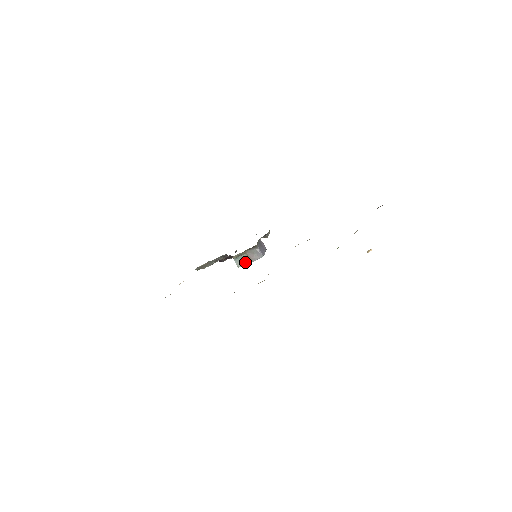
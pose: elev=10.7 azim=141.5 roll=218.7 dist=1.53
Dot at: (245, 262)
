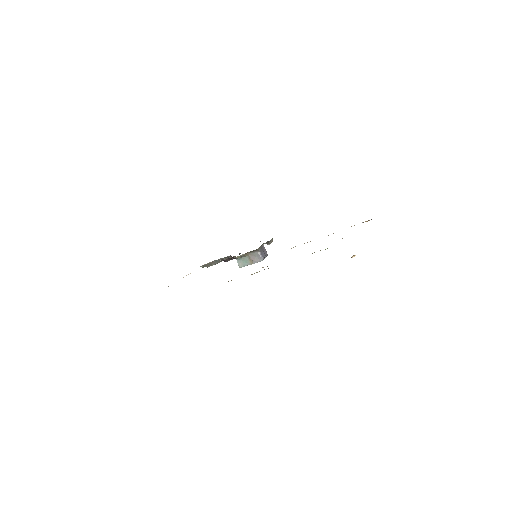
Dot at: (246, 263)
